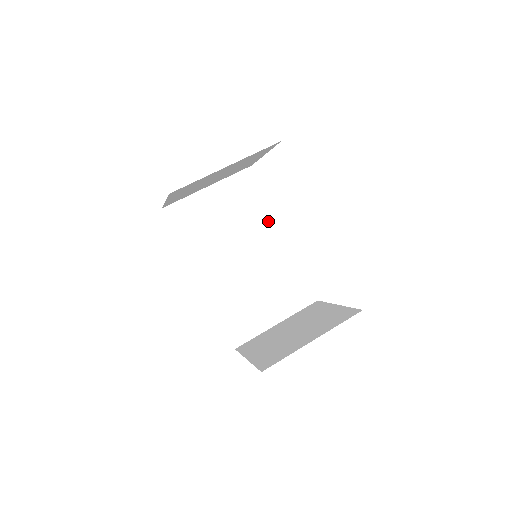
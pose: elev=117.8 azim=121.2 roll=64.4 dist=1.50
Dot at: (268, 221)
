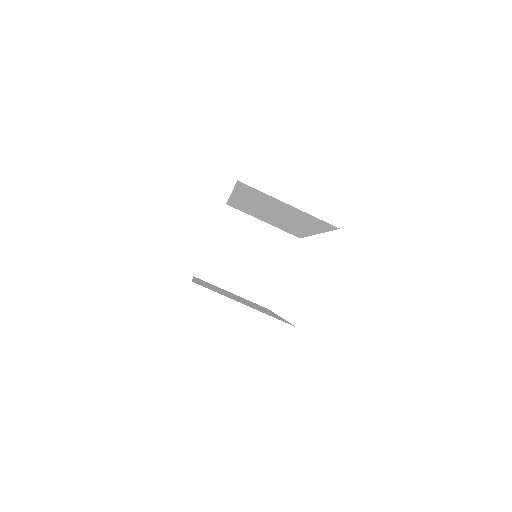
Dot at: (313, 229)
